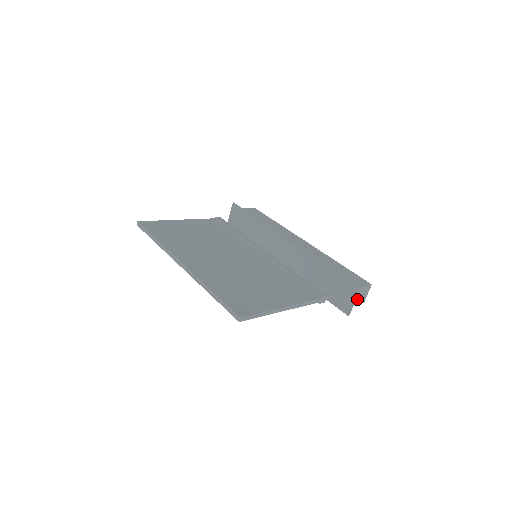
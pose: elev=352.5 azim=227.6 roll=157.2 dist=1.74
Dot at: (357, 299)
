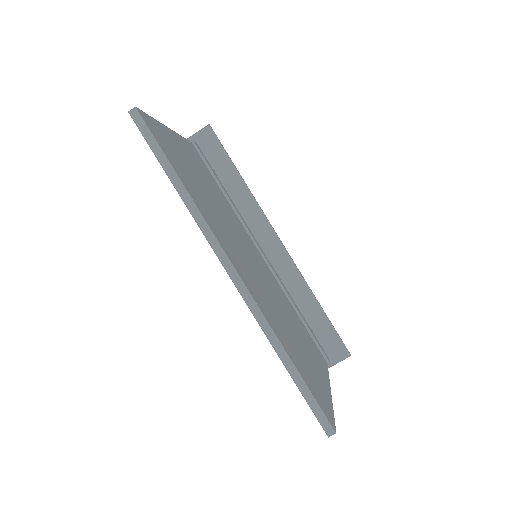
Dot at: occluded
